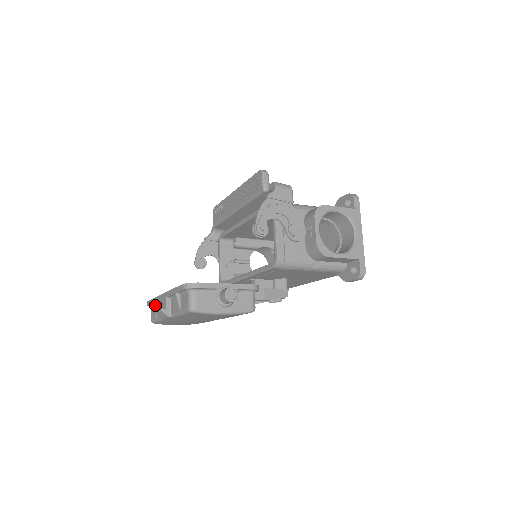
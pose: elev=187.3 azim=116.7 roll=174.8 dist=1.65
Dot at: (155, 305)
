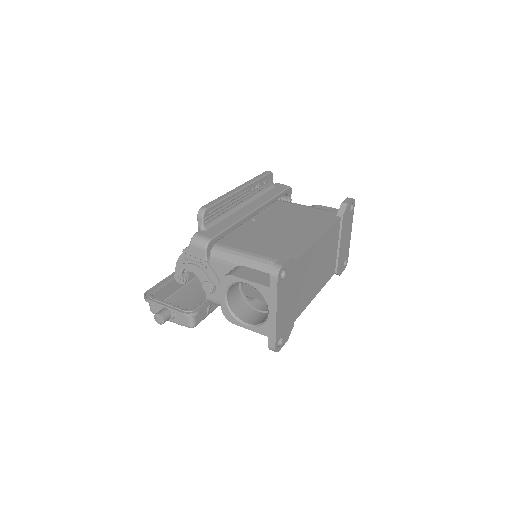
Dot at: occluded
